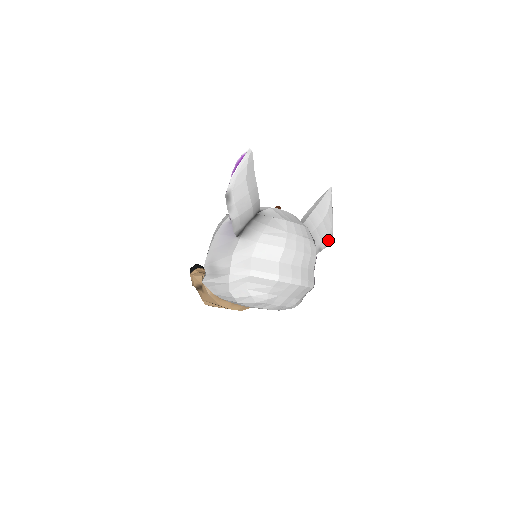
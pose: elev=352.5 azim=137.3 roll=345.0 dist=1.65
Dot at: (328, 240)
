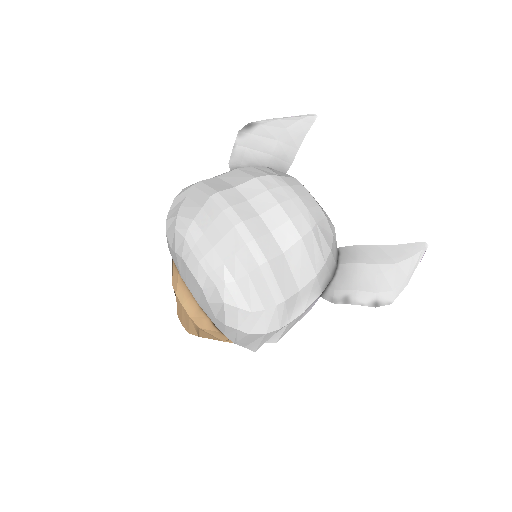
Dot at: (372, 300)
